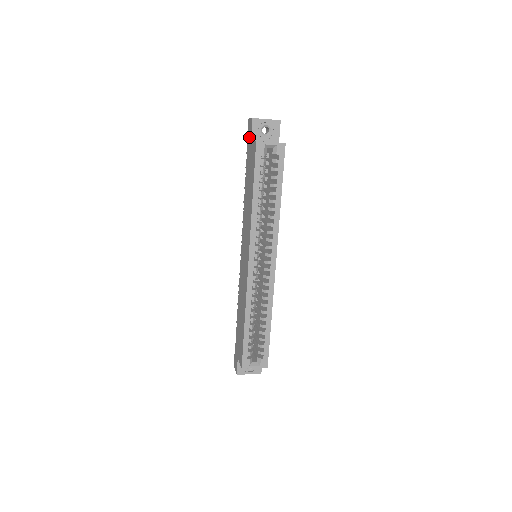
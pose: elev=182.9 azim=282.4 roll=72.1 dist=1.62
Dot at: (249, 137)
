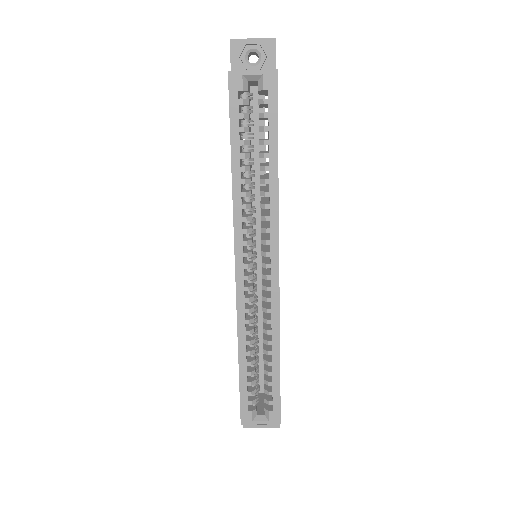
Dot at: occluded
